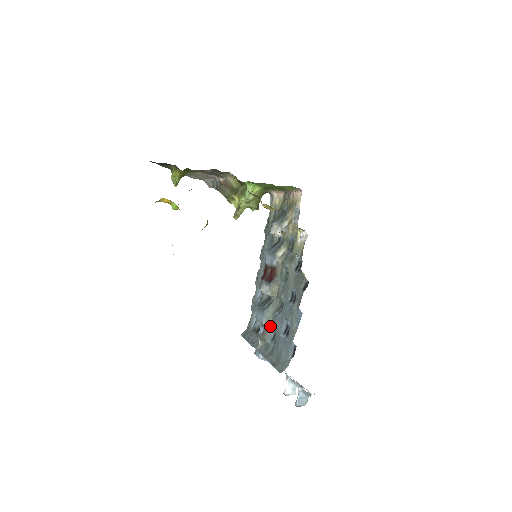
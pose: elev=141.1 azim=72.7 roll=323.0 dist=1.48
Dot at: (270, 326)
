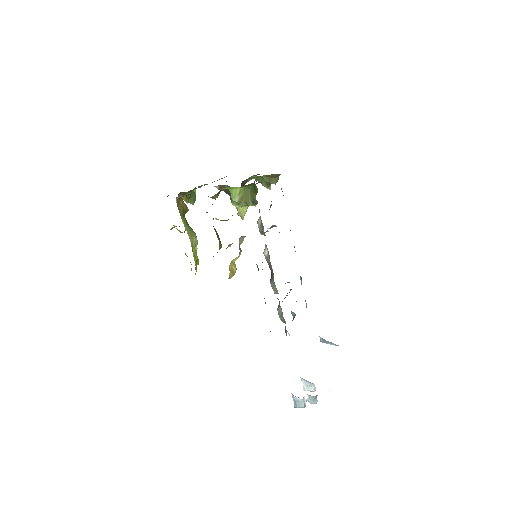
Dot at: (285, 322)
